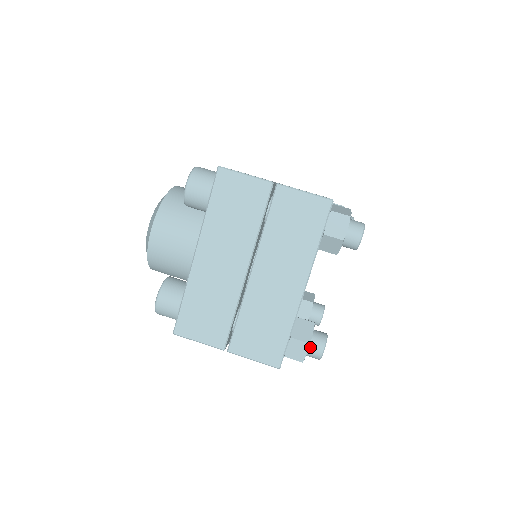
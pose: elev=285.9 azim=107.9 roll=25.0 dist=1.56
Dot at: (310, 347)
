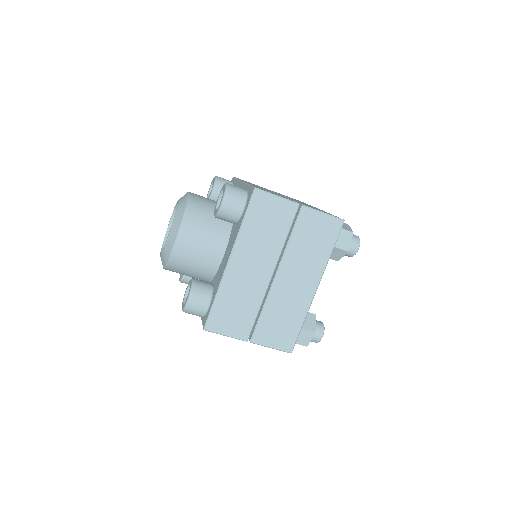
Dot at: occluded
